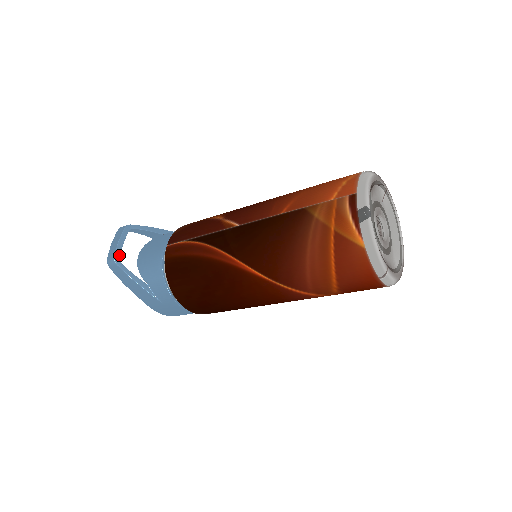
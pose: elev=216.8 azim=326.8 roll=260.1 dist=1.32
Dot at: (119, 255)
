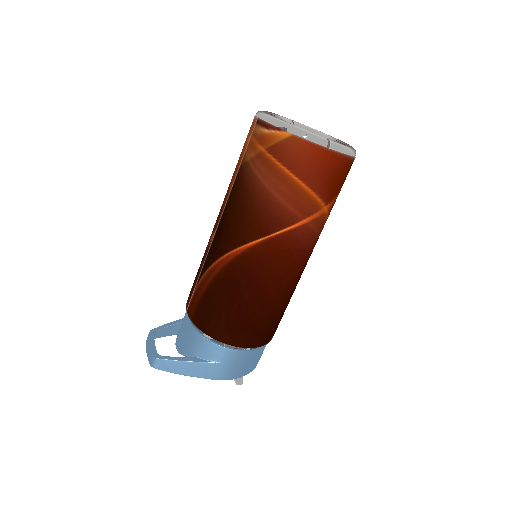
Dot at: (156, 352)
